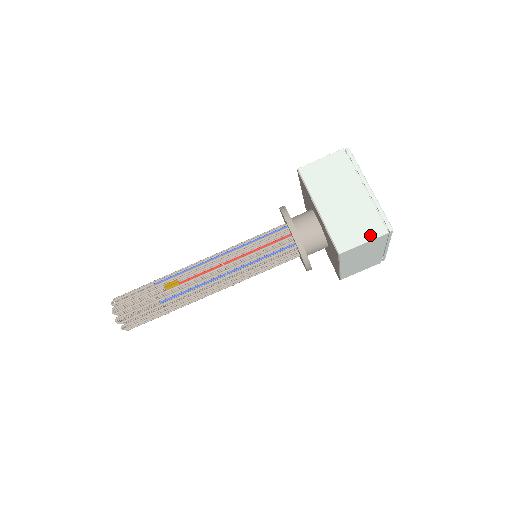
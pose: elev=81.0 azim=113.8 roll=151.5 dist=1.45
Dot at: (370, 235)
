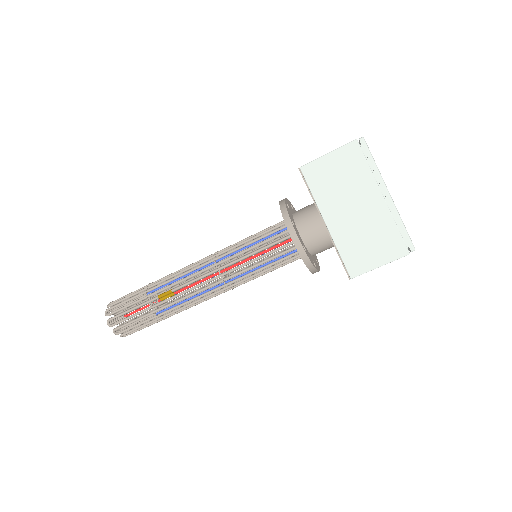
Dot at: (387, 257)
